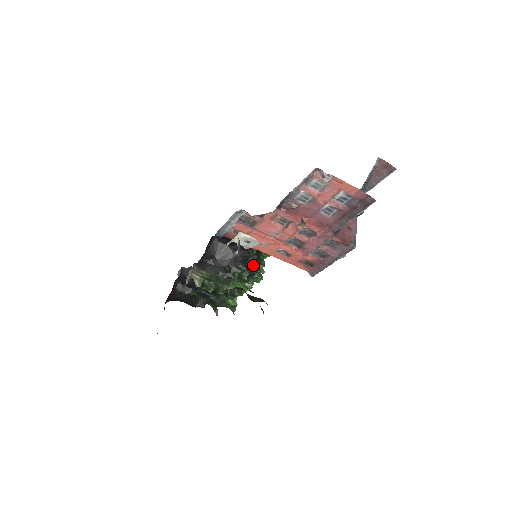
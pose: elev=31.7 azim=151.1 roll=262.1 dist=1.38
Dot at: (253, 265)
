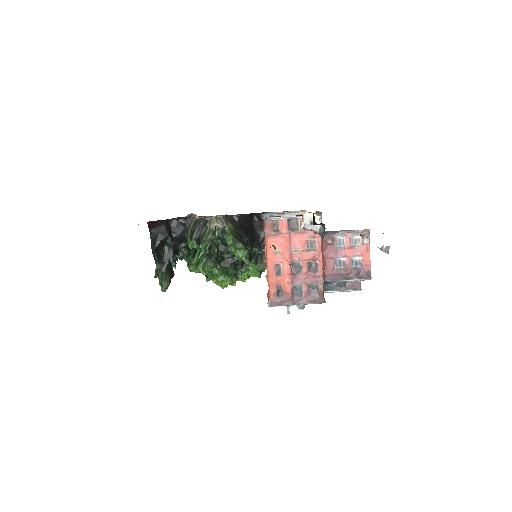
Dot at: occluded
